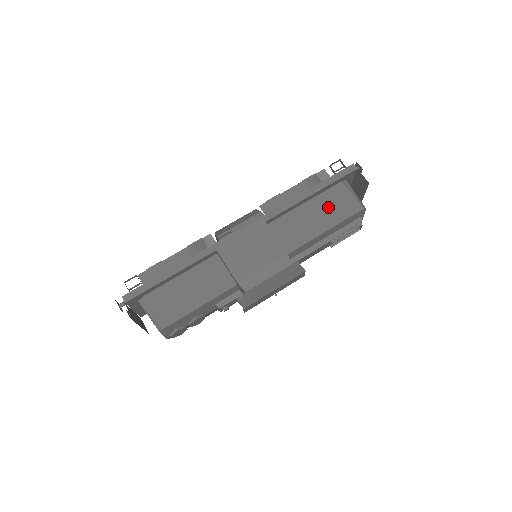
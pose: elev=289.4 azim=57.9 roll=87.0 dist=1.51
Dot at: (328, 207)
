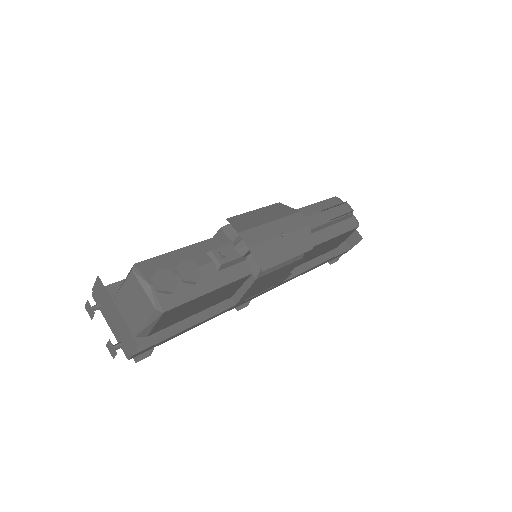
Dot at: occluded
